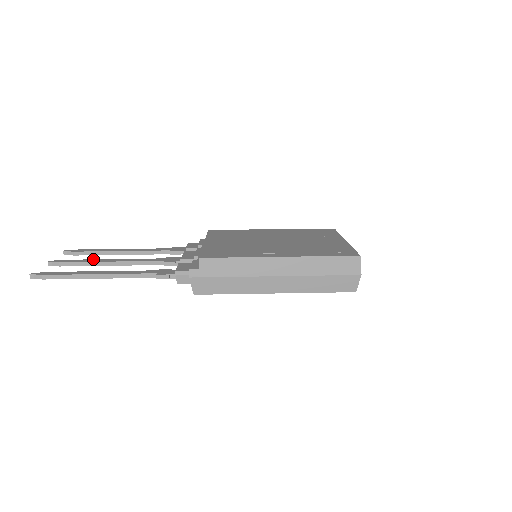
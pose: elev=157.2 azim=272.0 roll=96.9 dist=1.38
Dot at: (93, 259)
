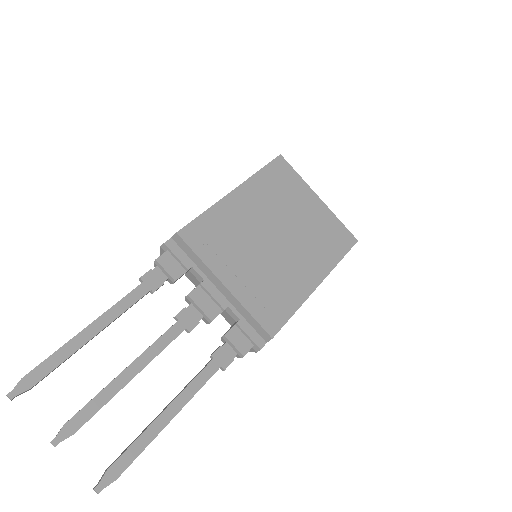
Dot at: (103, 390)
